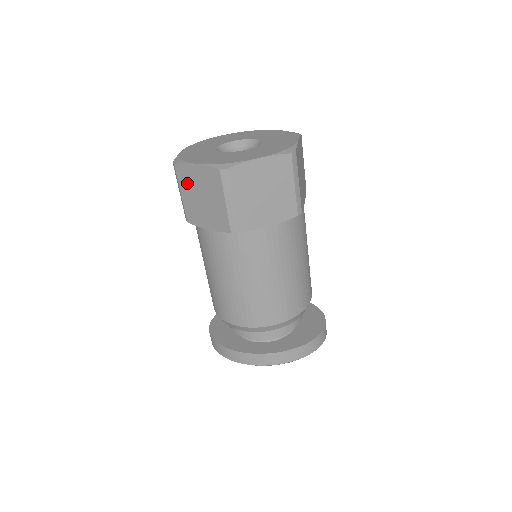
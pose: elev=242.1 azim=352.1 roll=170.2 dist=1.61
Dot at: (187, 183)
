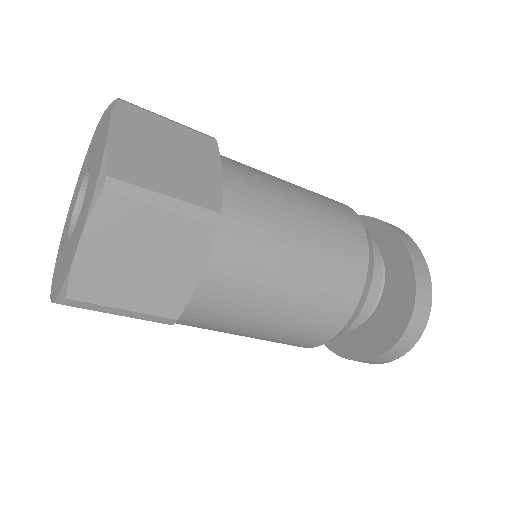
Dot at: occluded
